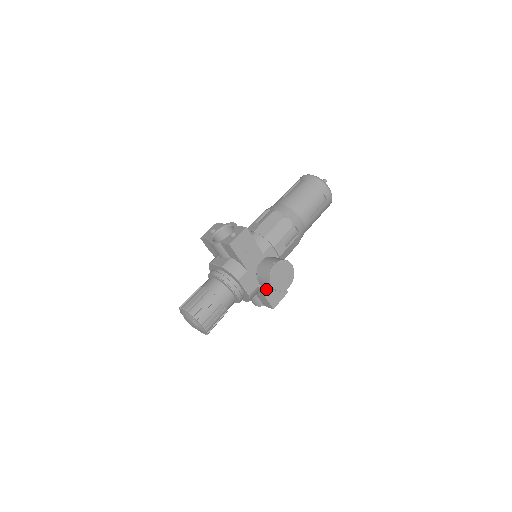
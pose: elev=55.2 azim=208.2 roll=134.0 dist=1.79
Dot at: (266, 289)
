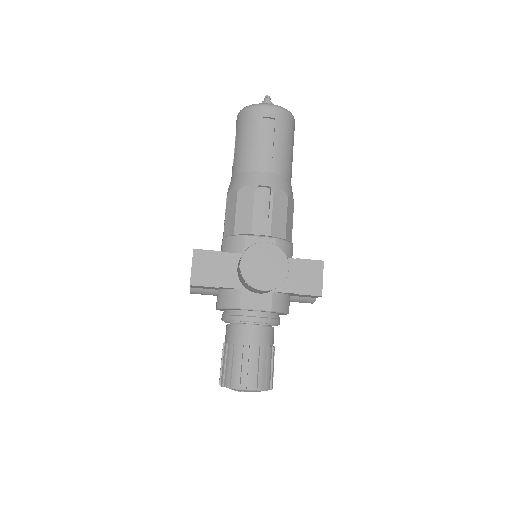
Dot at: (288, 285)
